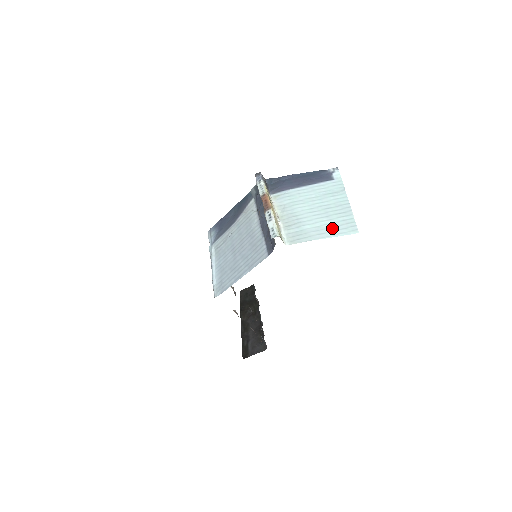
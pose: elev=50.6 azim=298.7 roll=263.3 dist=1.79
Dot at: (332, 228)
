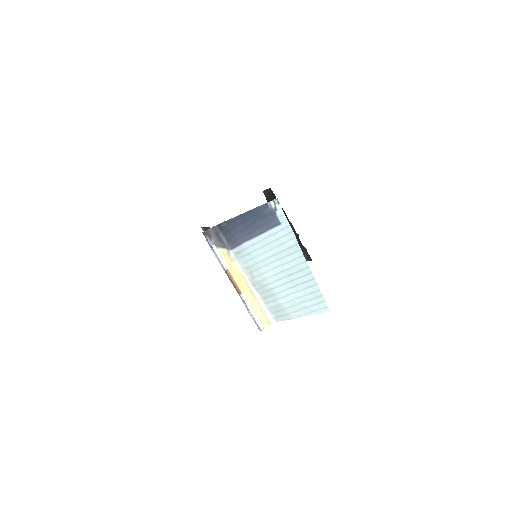
Dot at: (304, 304)
